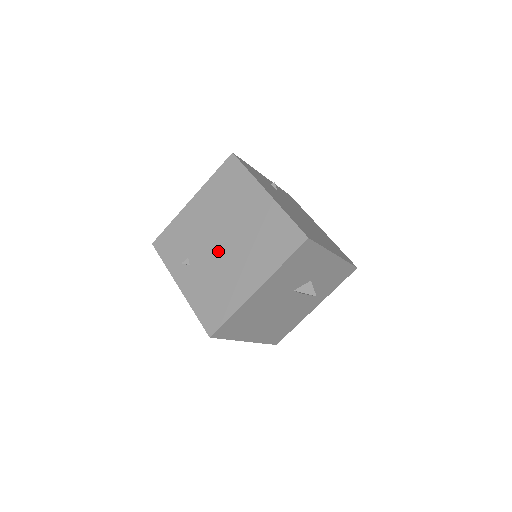
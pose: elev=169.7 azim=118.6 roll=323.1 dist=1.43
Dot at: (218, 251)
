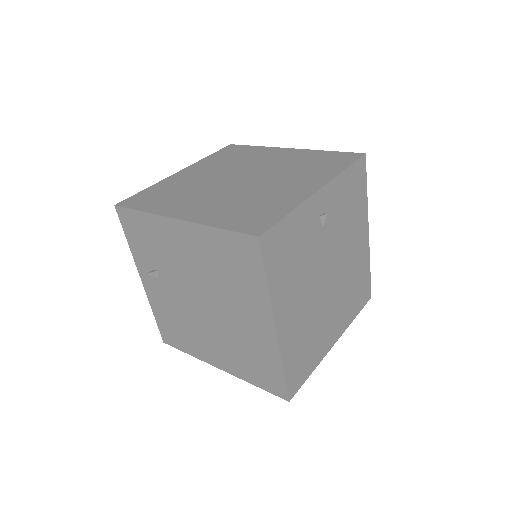
Dot at: (193, 305)
